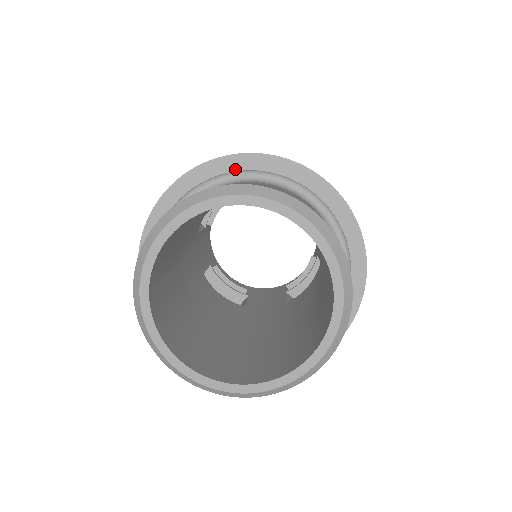
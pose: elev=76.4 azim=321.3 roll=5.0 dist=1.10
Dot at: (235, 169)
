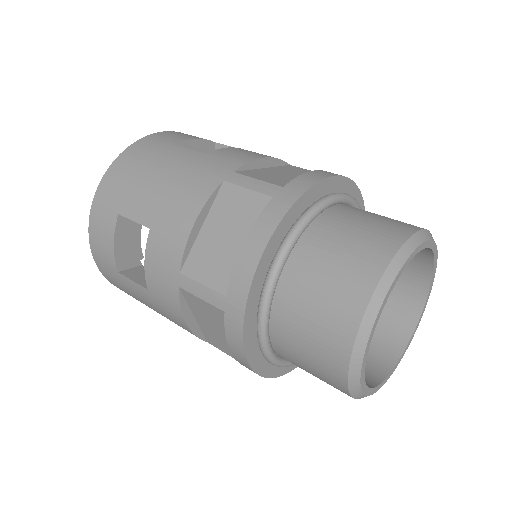
Dot at: (283, 234)
